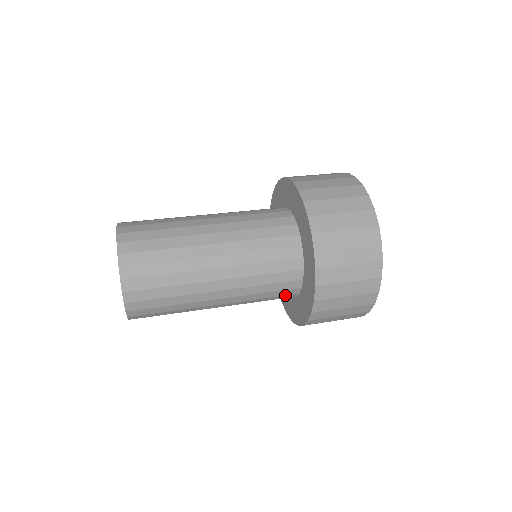
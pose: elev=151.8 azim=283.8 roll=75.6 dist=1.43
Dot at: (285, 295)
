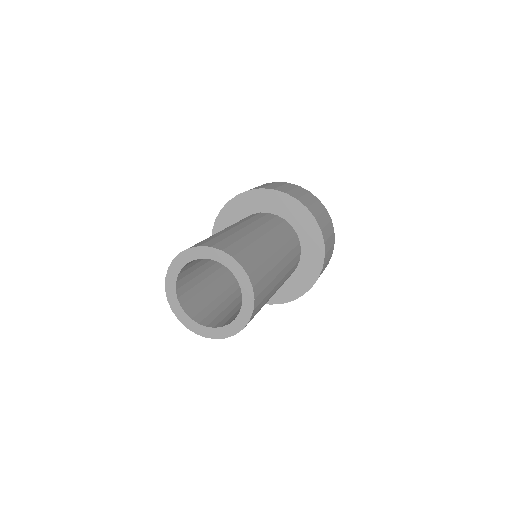
Dot at: occluded
